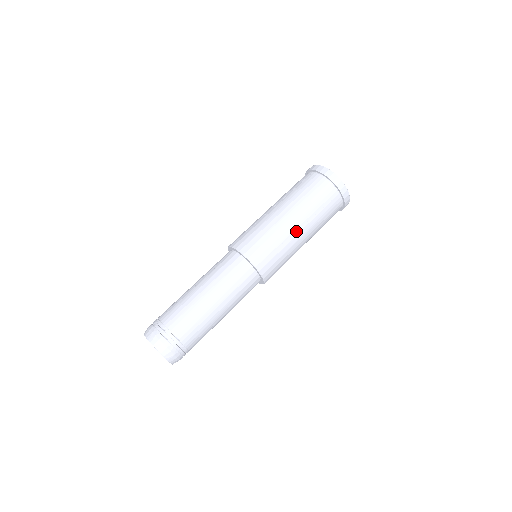
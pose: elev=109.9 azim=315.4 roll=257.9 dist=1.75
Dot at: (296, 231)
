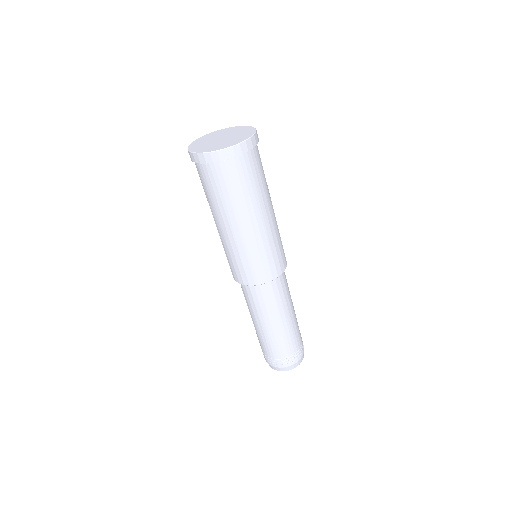
Dot at: (255, 228)
